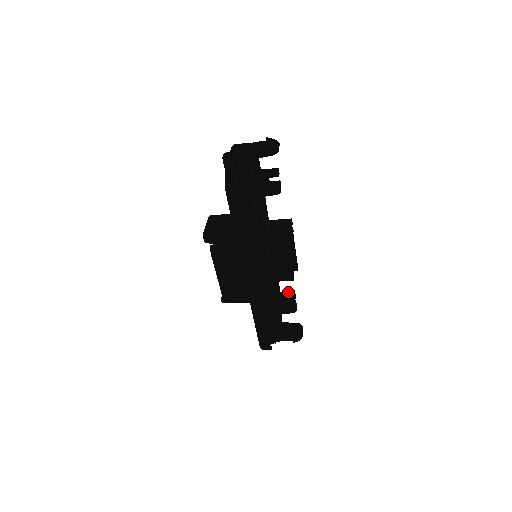
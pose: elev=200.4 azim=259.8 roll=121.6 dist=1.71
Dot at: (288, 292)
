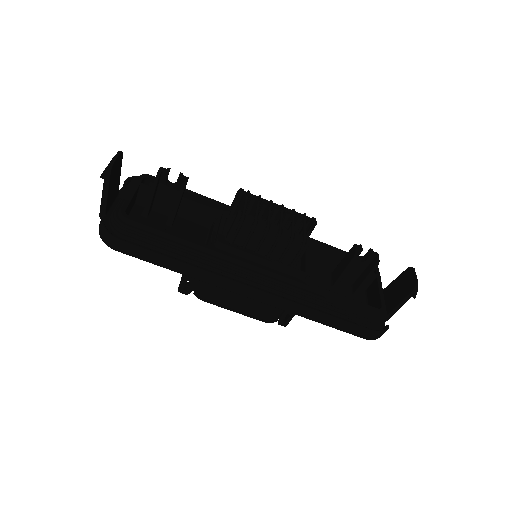
Dot at: (349, 250)
